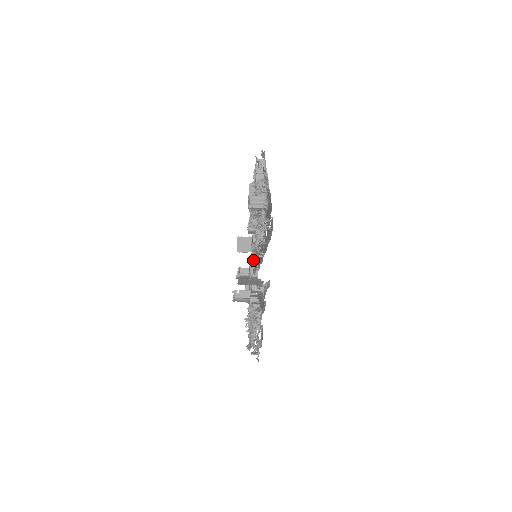
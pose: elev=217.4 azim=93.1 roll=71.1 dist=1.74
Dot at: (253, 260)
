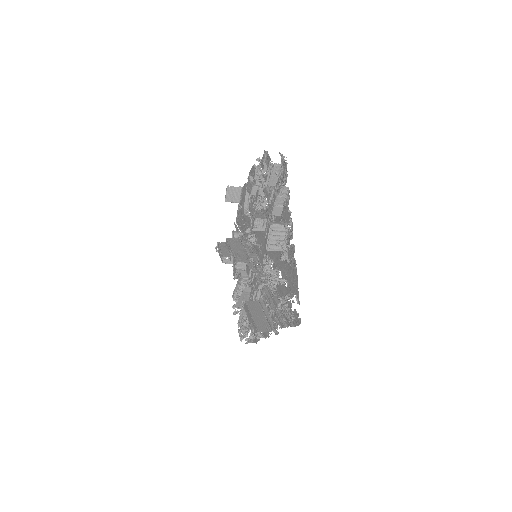
Dot at: (261, 293)
